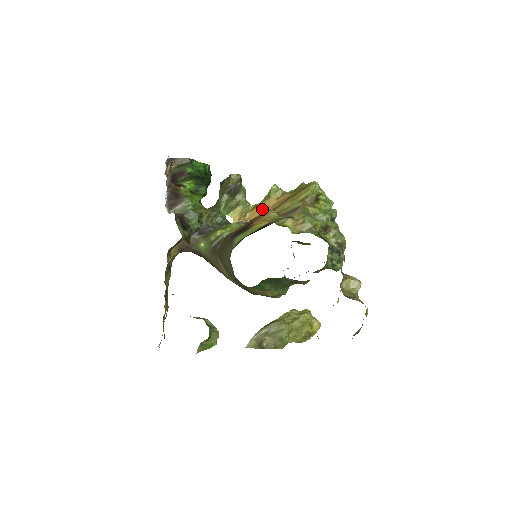
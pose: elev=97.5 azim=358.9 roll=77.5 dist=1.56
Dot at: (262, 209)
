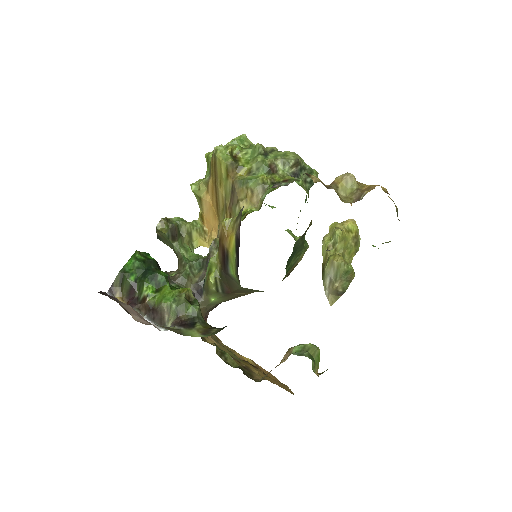
Dot at: (209, 213)
